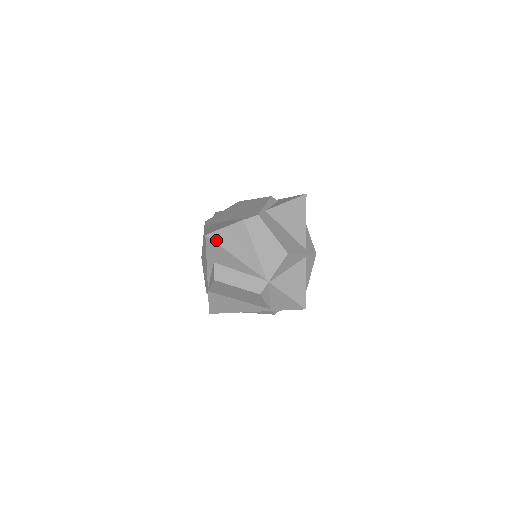
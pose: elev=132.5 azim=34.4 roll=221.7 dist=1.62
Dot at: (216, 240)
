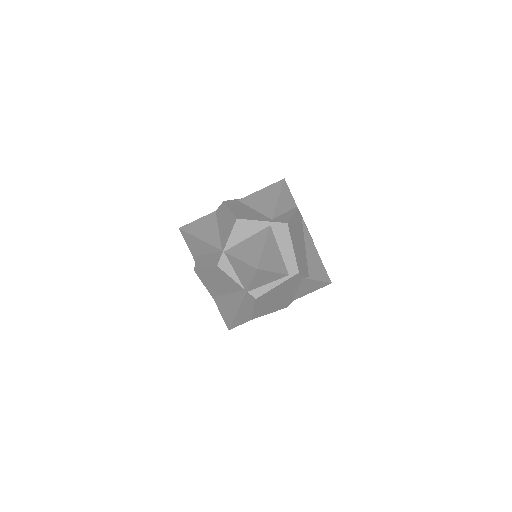
Dot at: (186, 230)
